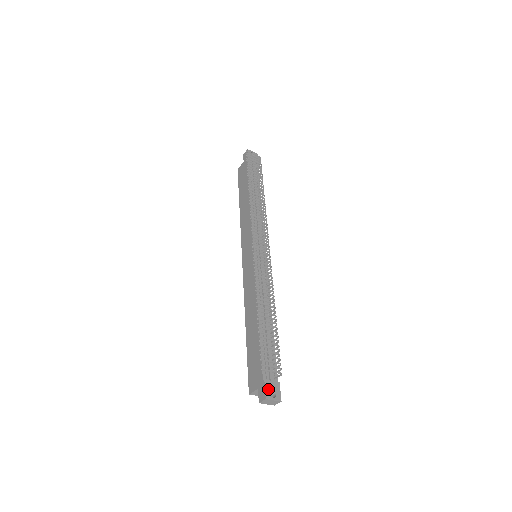
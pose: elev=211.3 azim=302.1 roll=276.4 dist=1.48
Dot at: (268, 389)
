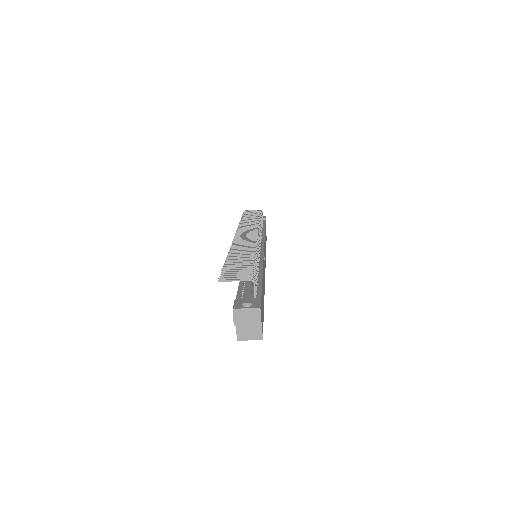
Dot at: (239, 303)
